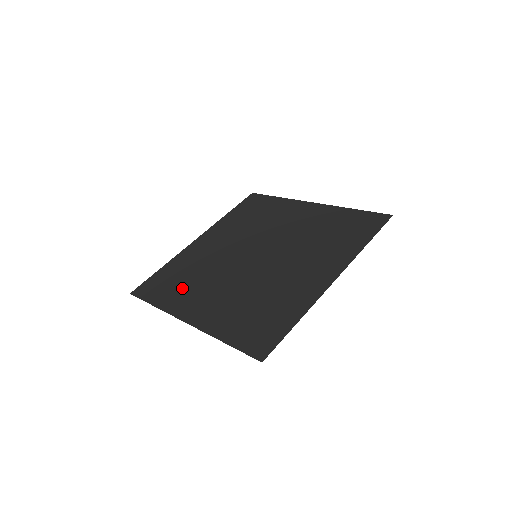
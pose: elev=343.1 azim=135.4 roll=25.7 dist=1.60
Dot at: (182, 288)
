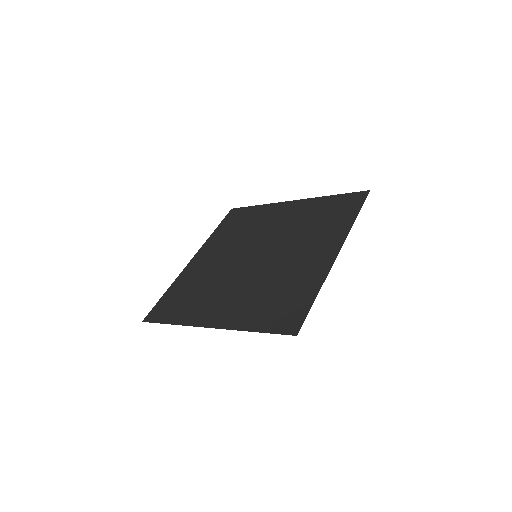
Dot at: (194, 302)
